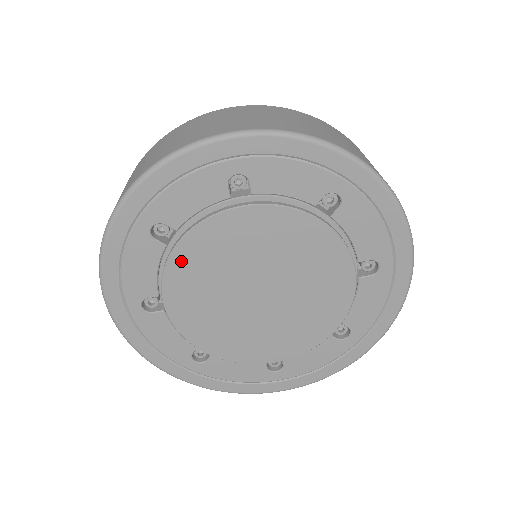
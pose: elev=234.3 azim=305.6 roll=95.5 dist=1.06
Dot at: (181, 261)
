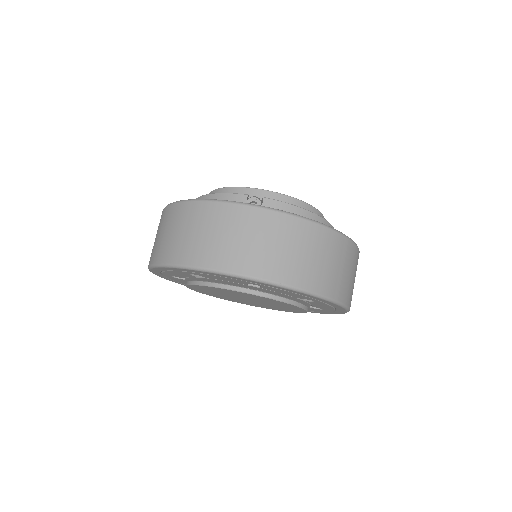
Dot at: (244, 294)
